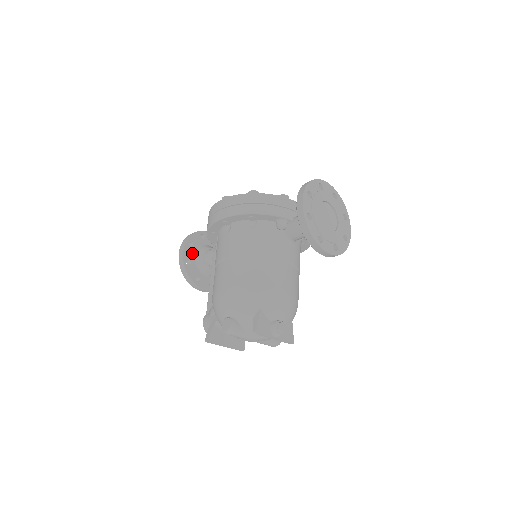
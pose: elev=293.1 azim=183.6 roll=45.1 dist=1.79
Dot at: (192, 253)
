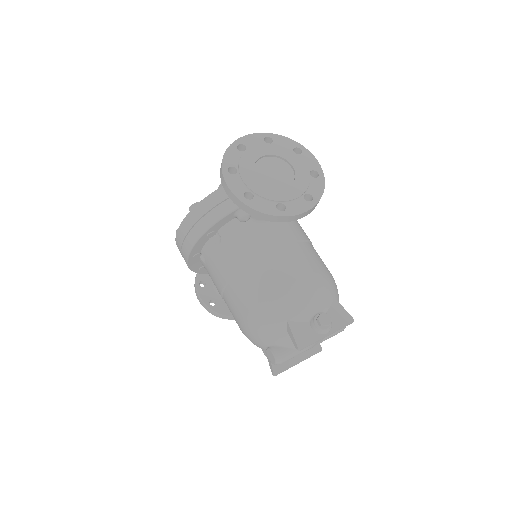
Dot at: (210, 291)
